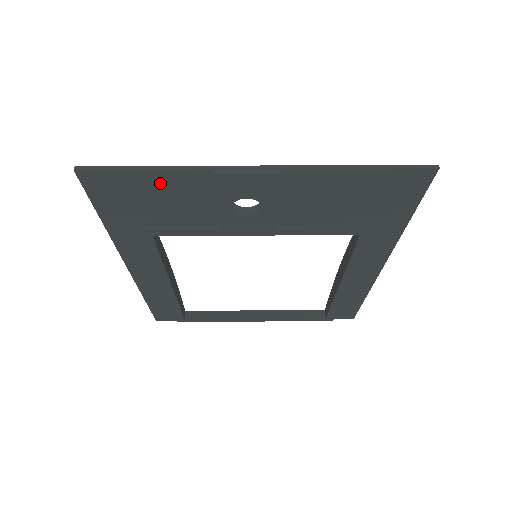
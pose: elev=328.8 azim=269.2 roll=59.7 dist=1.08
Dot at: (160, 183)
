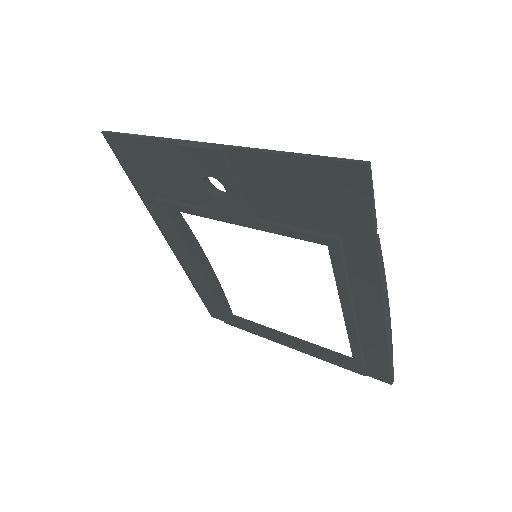
Dot at: (153, 152)
